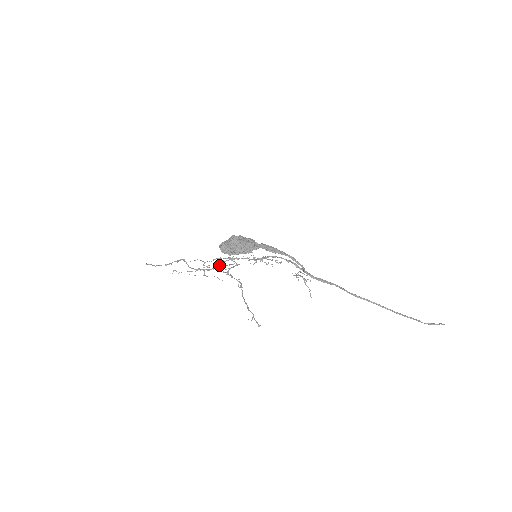
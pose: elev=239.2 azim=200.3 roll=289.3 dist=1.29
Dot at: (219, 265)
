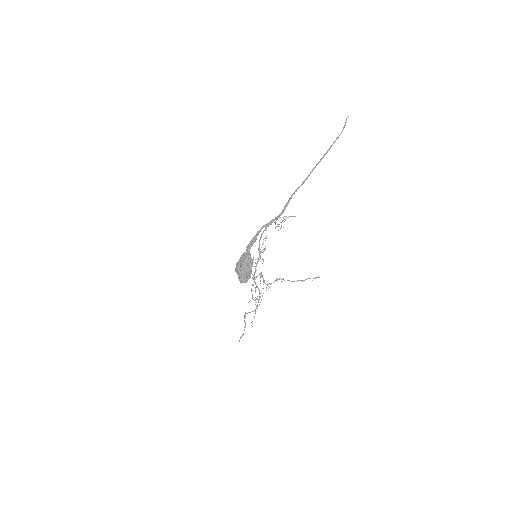
Dot at: (258, 288)
